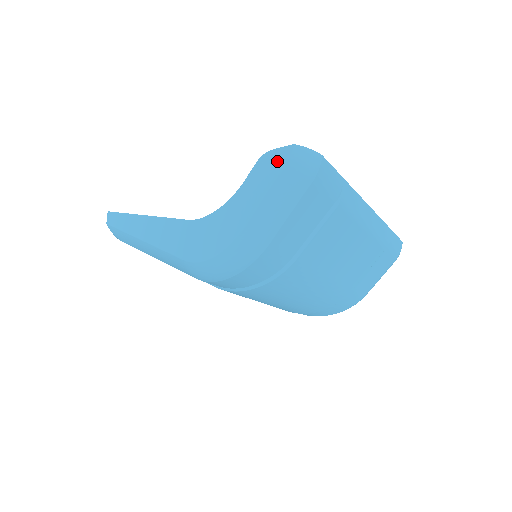
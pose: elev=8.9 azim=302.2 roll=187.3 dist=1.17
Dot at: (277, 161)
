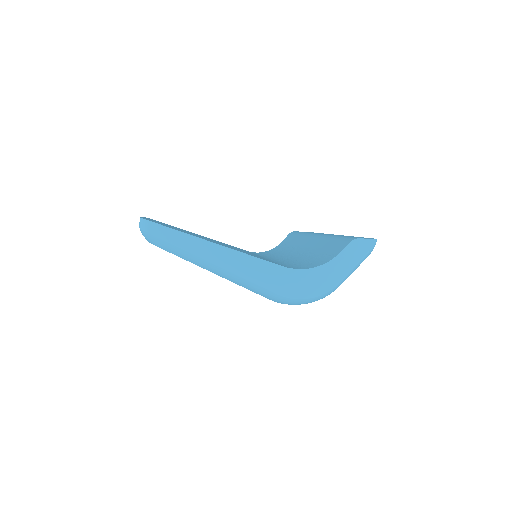
Dot at: (364, 247)
